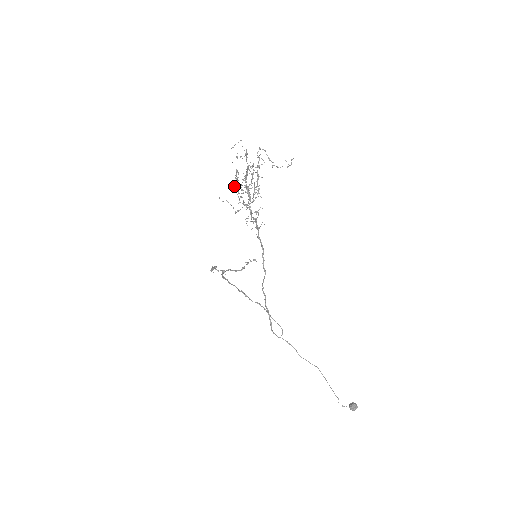
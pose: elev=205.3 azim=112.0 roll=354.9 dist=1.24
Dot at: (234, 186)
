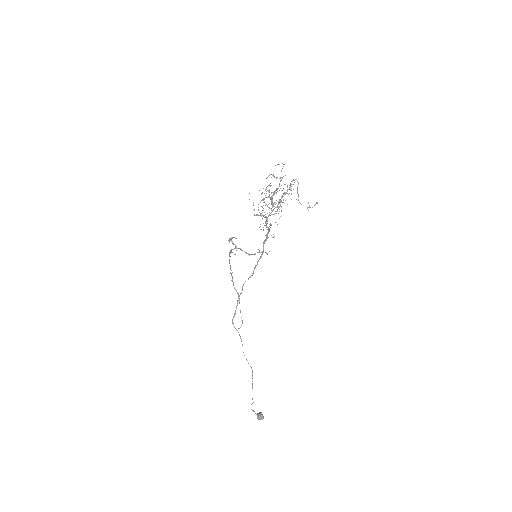
Dot at: (266, 193)
